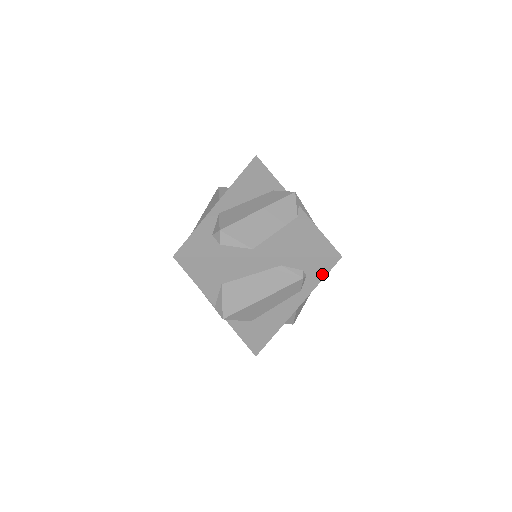
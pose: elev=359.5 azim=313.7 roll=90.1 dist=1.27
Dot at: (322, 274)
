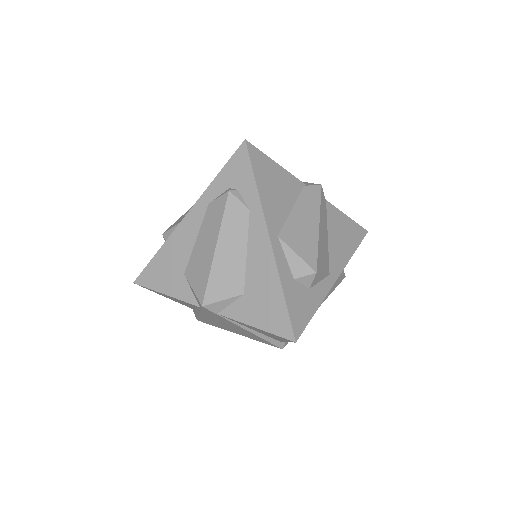
Dot at: (248, 173)
